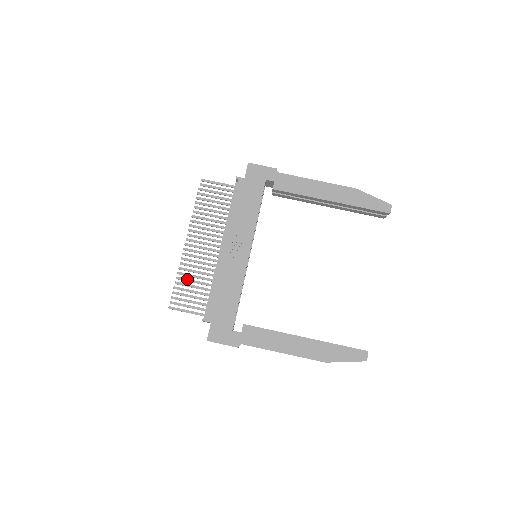
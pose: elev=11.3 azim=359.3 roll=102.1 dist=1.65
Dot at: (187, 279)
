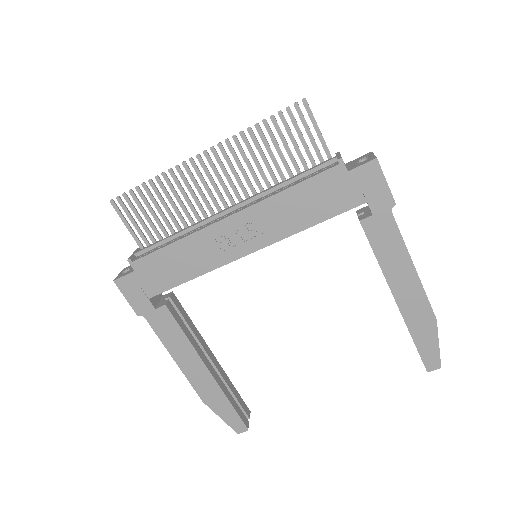
Dot at: (160, 195)
